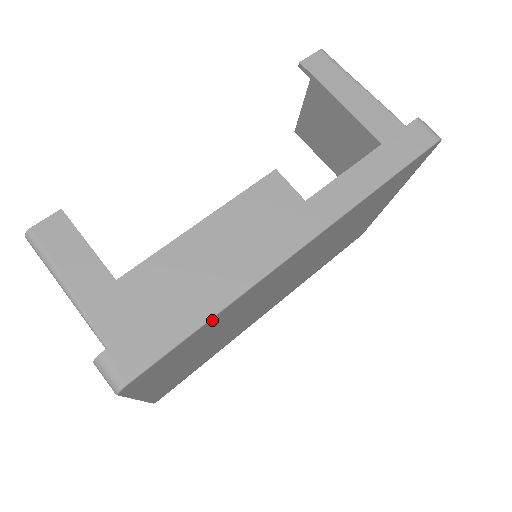
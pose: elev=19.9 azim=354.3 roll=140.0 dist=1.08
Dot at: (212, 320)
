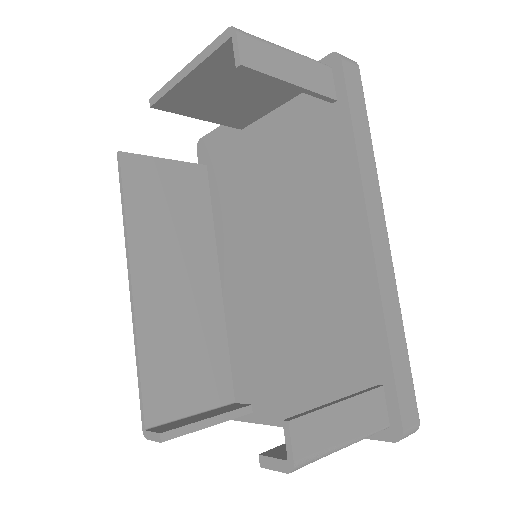
Dot at: occluded
